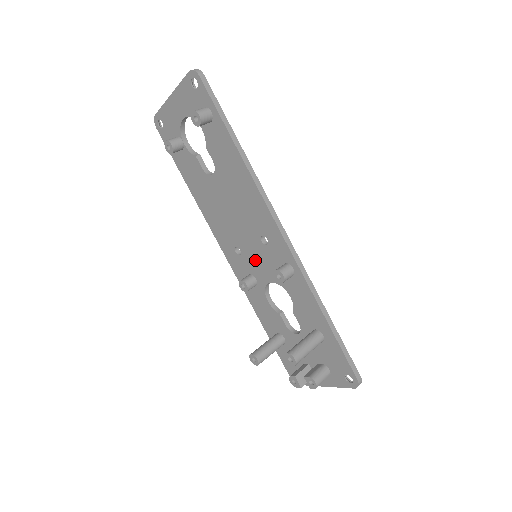
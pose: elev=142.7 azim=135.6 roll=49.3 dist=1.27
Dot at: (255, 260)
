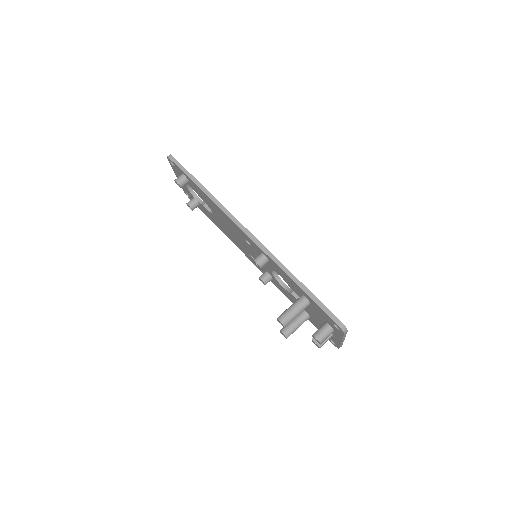
Dot at: occluded
